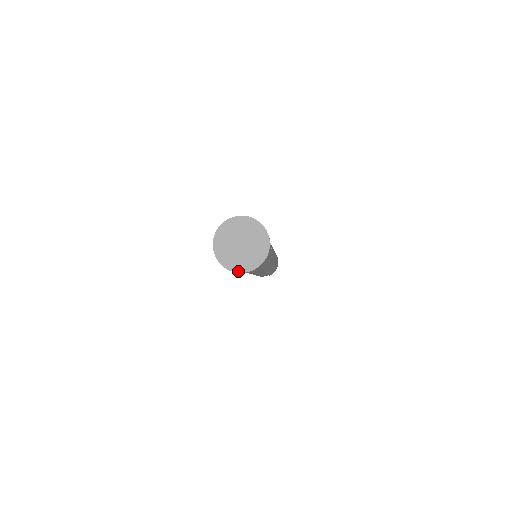
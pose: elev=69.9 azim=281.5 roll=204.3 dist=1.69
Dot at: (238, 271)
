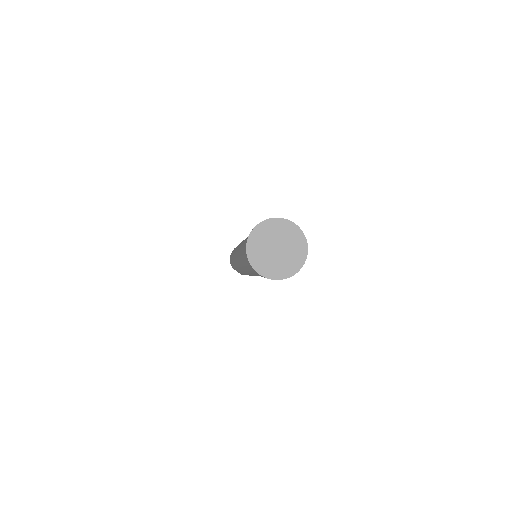
Dot at: (254, 267)
